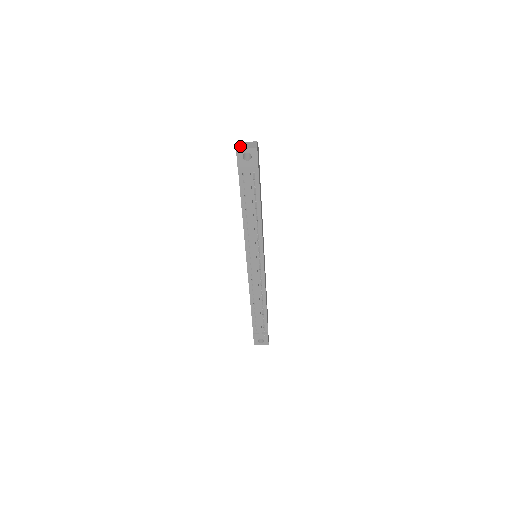
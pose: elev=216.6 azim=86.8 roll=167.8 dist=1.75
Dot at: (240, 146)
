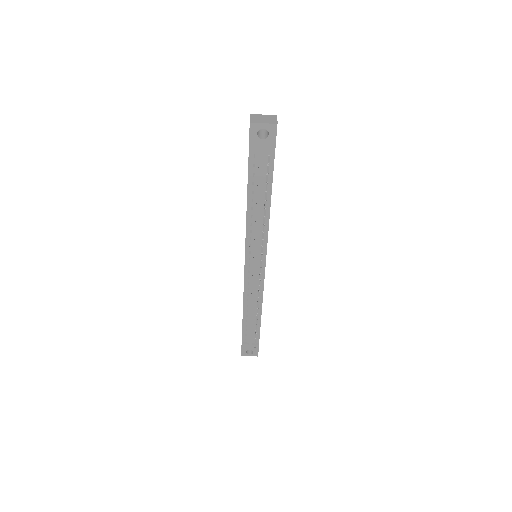
Dot at: (255, 119)
